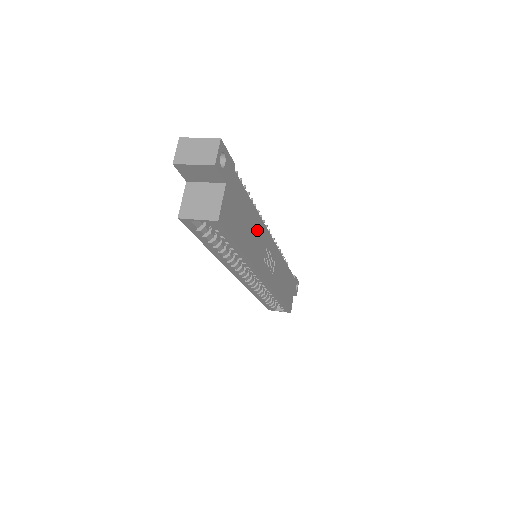
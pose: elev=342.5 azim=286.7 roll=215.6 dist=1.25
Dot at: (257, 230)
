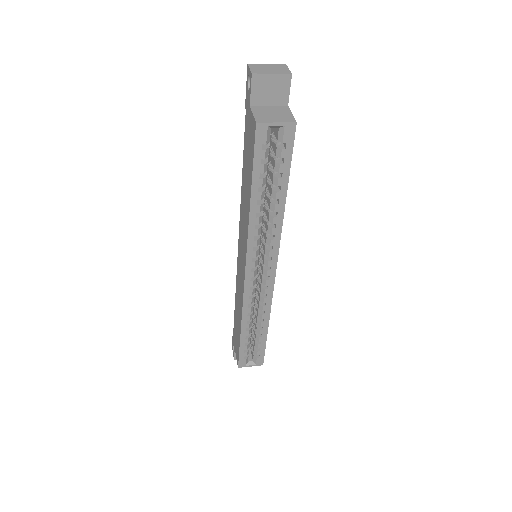
Dot at: occluded
